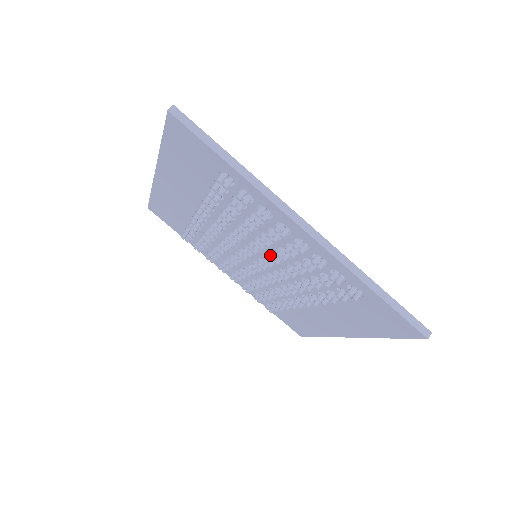
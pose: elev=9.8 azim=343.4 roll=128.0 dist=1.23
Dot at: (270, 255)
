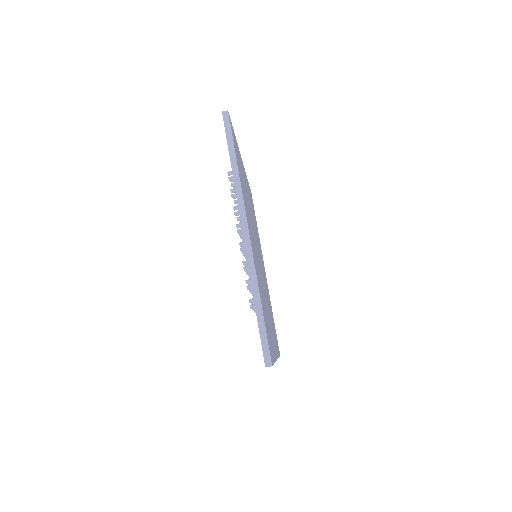
Dot at: occluded
